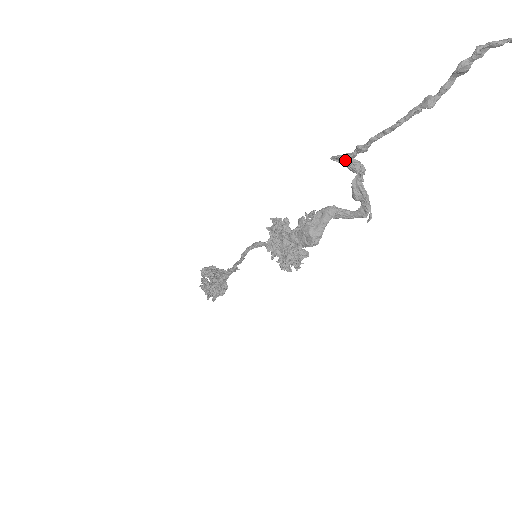
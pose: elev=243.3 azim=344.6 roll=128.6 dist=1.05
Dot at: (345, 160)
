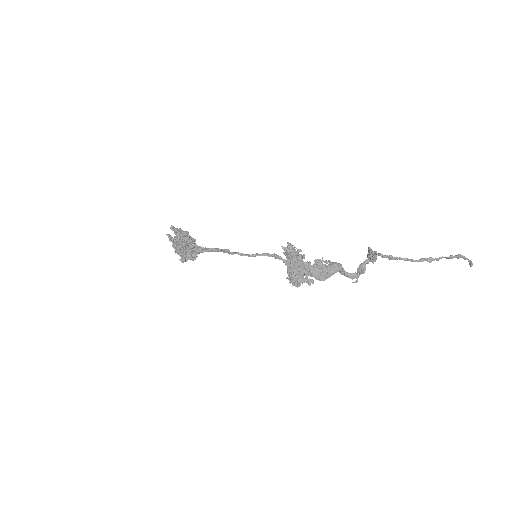
Dot at: (375, 254)
